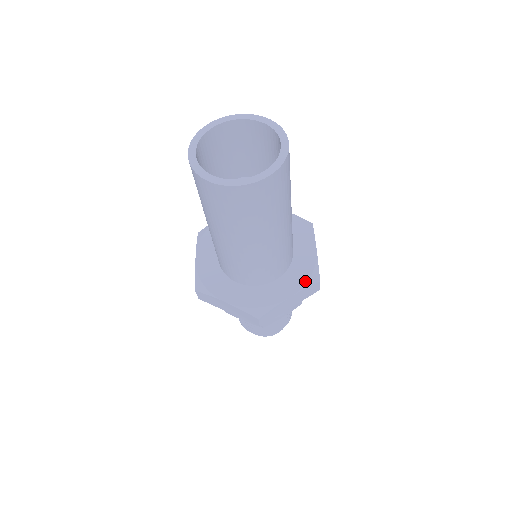
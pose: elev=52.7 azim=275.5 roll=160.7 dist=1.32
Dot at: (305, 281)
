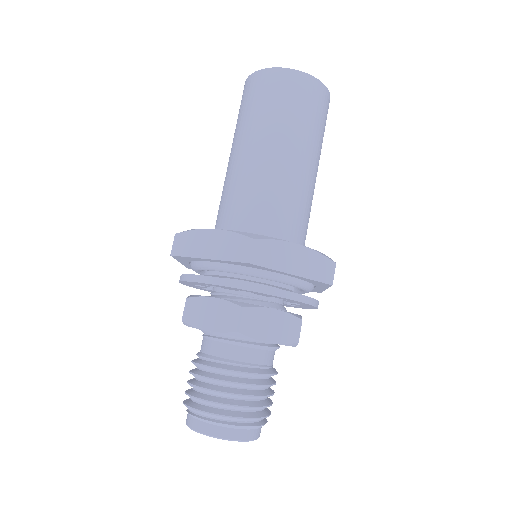
Dot at: occluded
